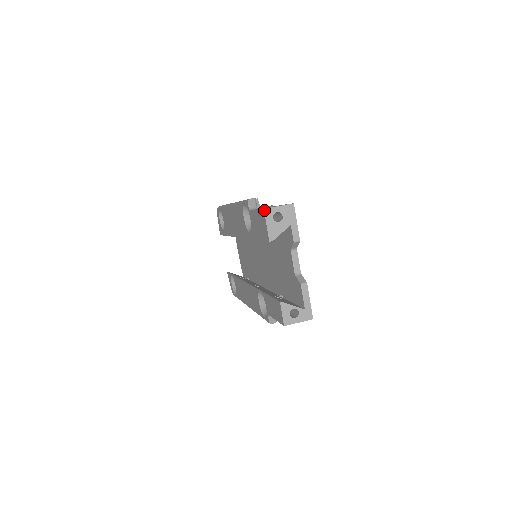
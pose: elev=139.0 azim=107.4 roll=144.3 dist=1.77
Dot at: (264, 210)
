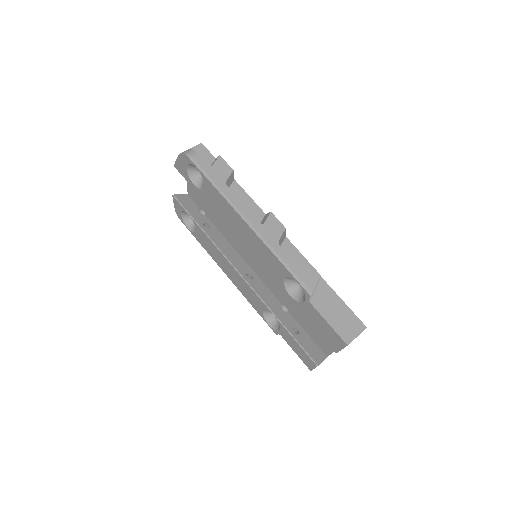
Dot at: occluded
